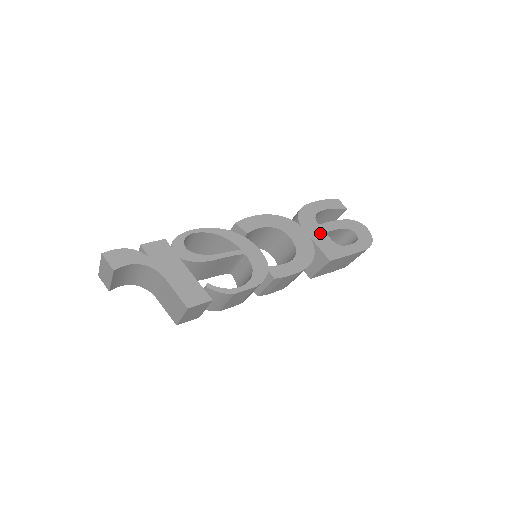
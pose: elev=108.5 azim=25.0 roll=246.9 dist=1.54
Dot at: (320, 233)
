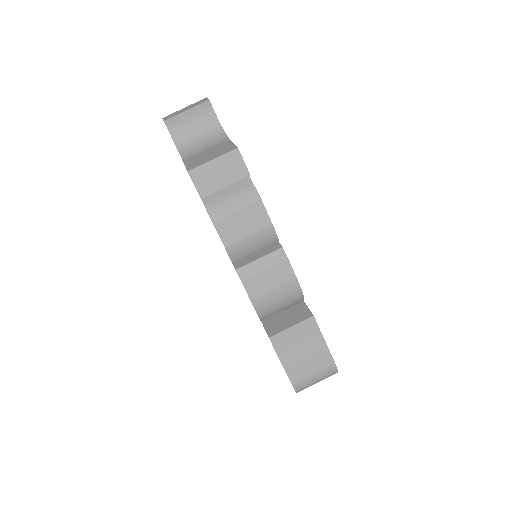
Dot at: occluded
